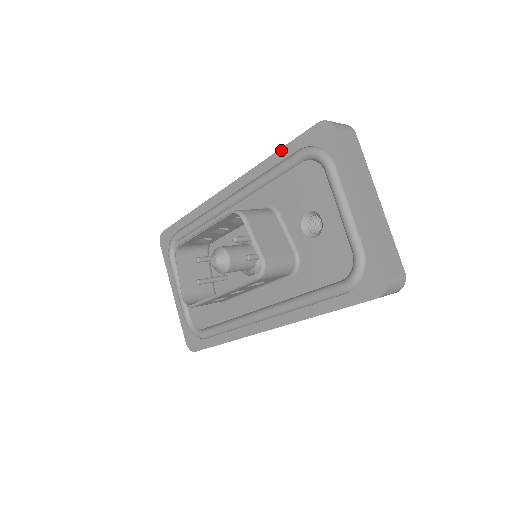
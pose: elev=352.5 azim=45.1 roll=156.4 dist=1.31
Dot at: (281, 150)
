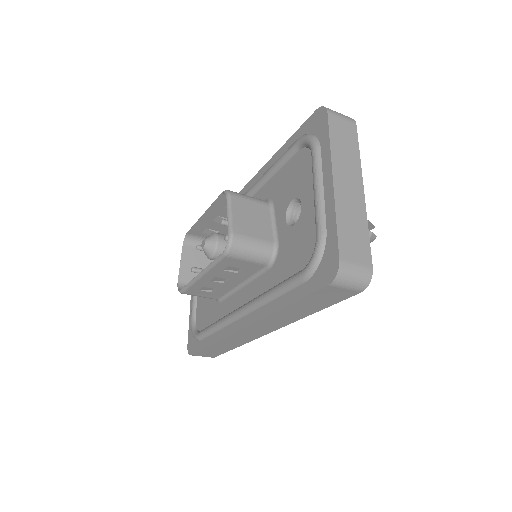
Dot at: (286, 143)
